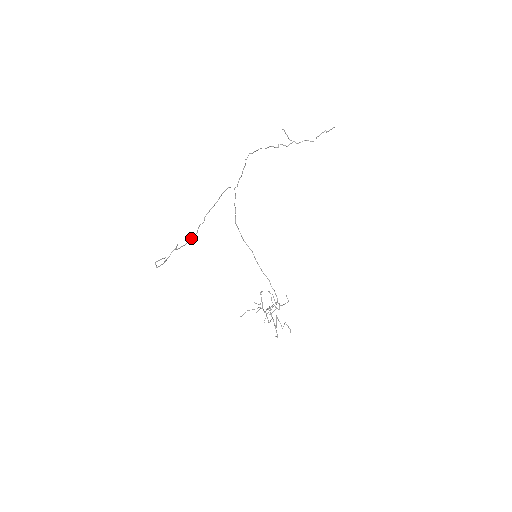
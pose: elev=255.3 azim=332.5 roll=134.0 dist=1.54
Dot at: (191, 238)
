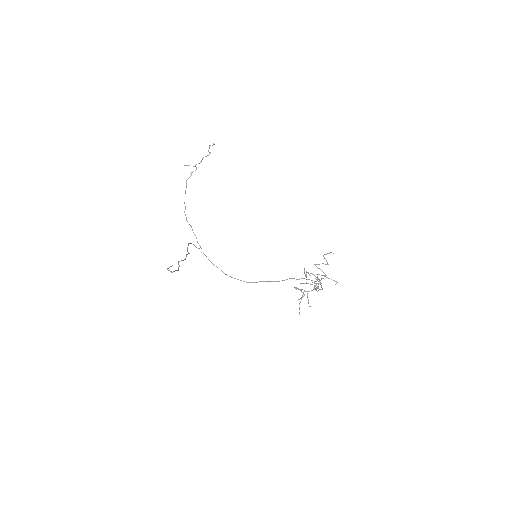
Dot at: (186, 256)
